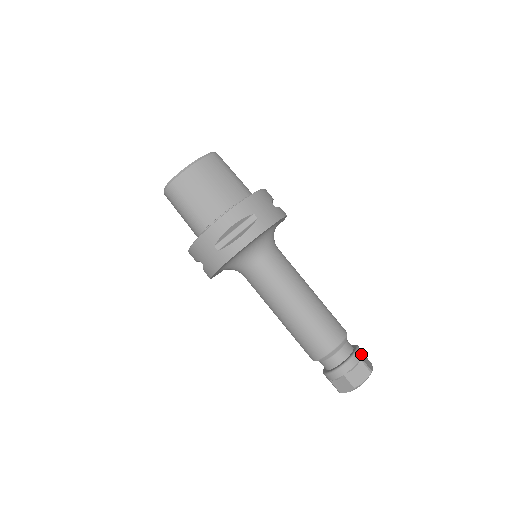
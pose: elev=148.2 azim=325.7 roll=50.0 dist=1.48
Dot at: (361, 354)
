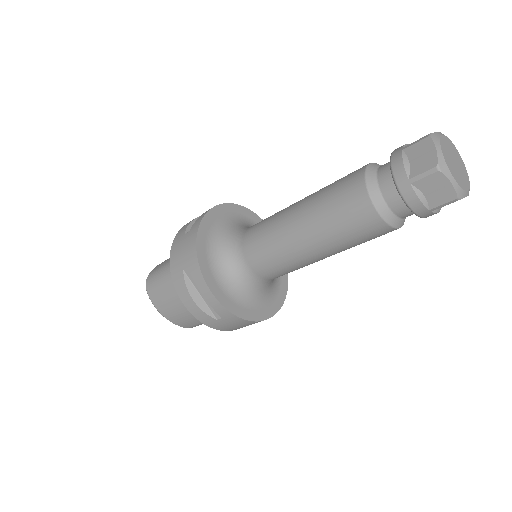
Dot at: occluded
